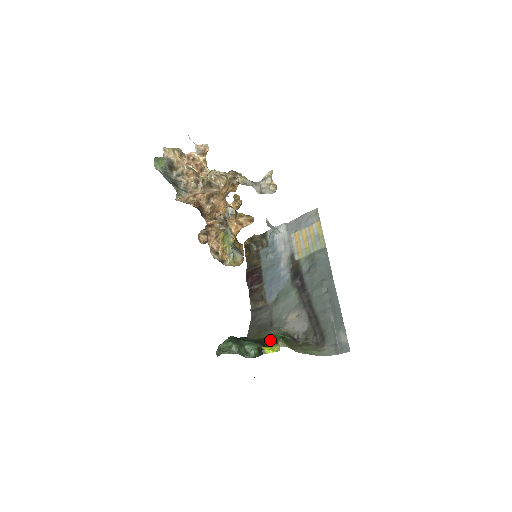
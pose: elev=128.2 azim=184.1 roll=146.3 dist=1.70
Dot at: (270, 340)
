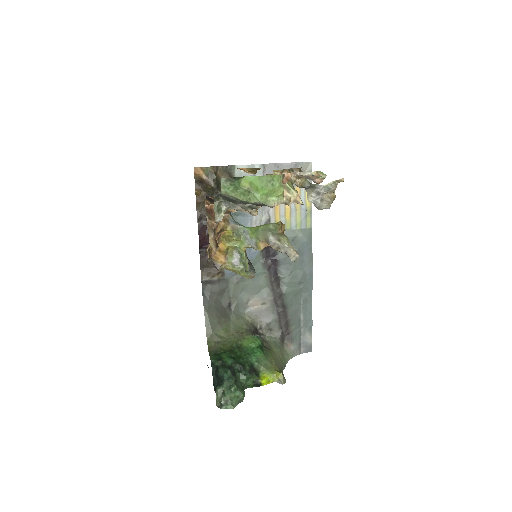
Dot at: (258, 361)
